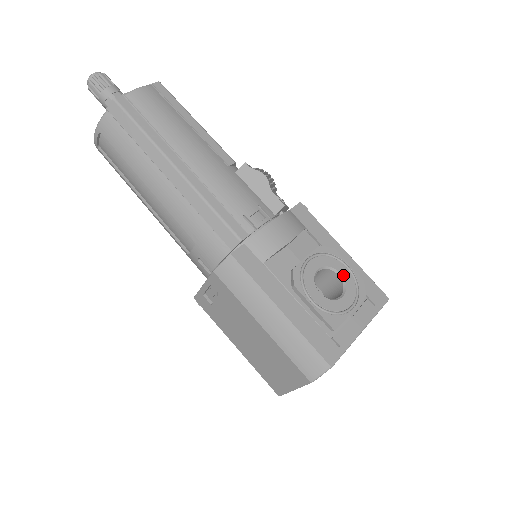
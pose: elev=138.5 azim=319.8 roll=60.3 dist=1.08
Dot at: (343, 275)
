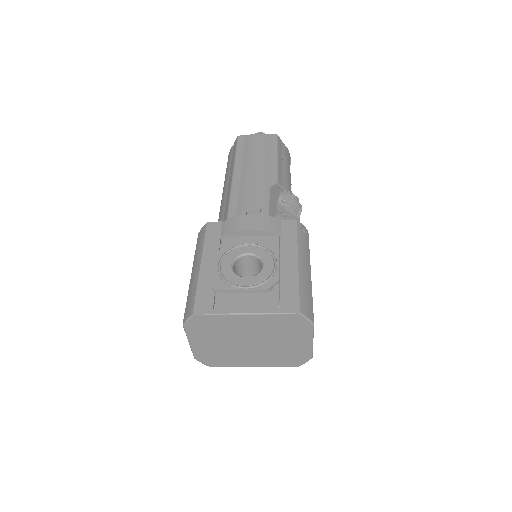
Dot at: (264, 267)
